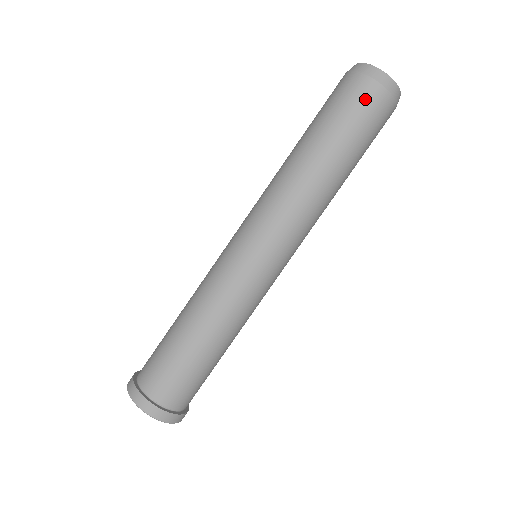
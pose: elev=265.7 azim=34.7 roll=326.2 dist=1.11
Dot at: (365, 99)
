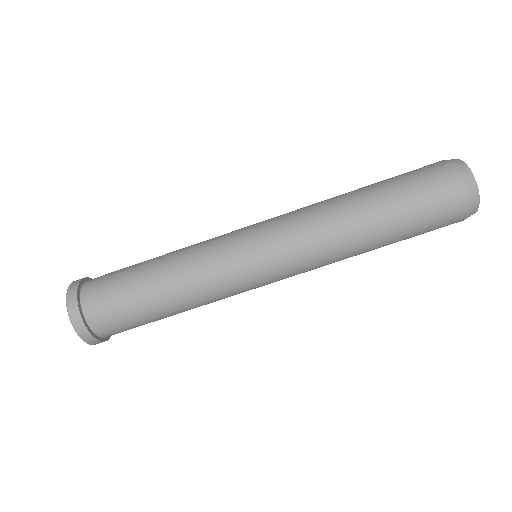
Dot at: (435, 176)
